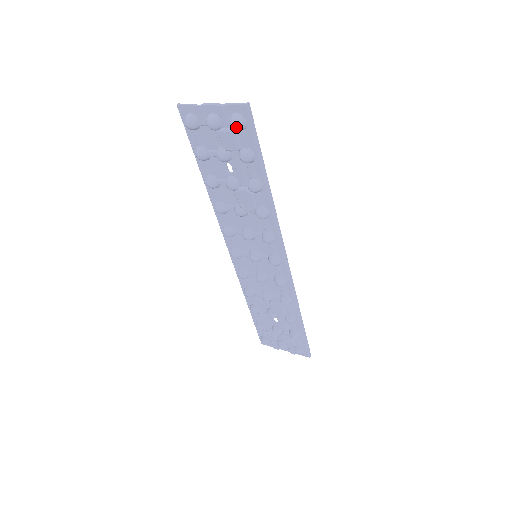
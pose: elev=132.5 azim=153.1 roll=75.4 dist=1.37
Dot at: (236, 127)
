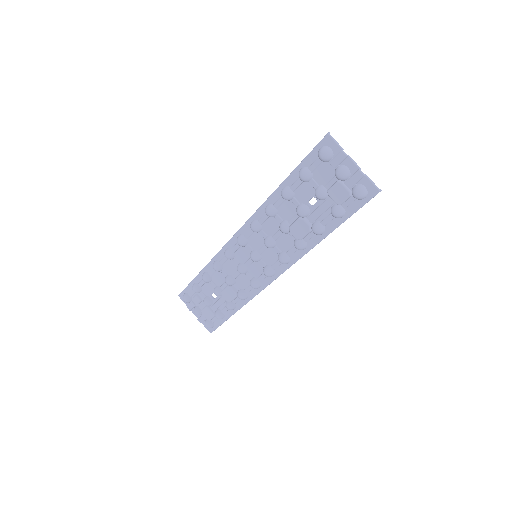
Dot at: (357, 196)
